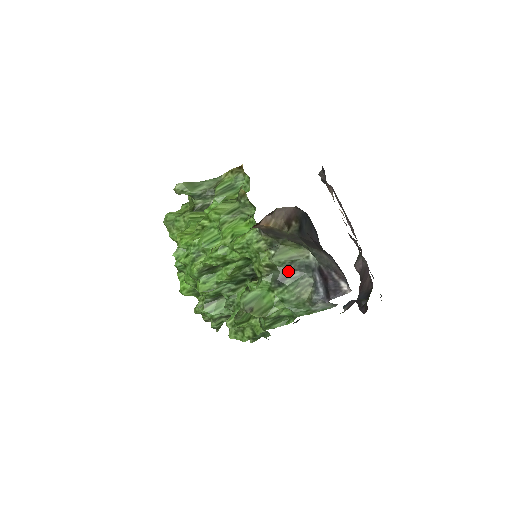
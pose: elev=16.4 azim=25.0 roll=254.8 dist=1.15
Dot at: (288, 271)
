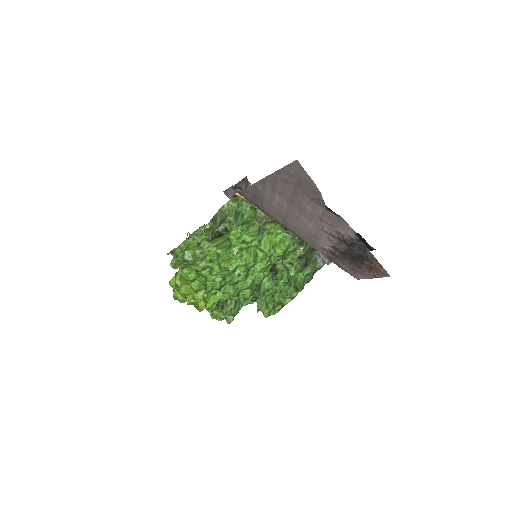
Dot at: (307, 256)
